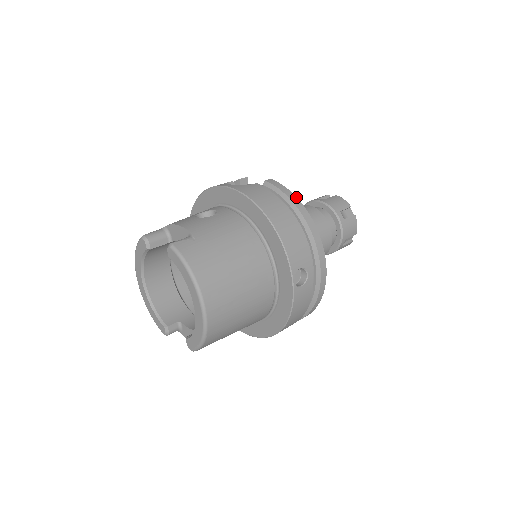
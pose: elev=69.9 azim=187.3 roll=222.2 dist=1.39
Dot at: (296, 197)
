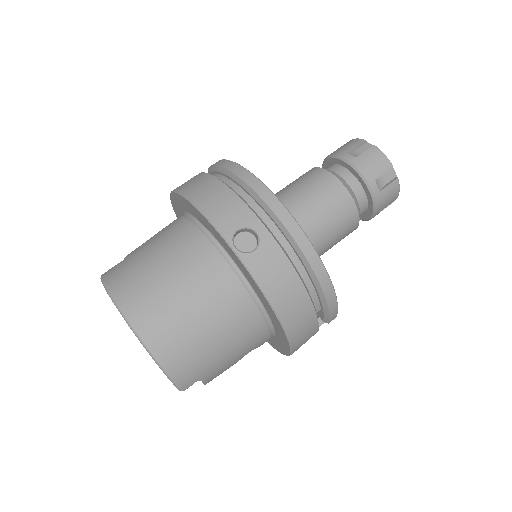
Dot at: (228, 160)
